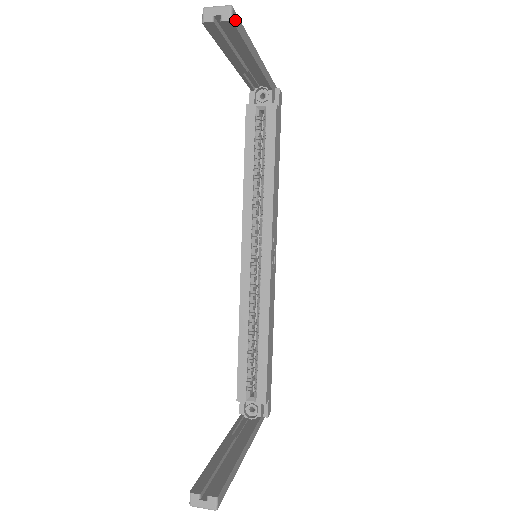
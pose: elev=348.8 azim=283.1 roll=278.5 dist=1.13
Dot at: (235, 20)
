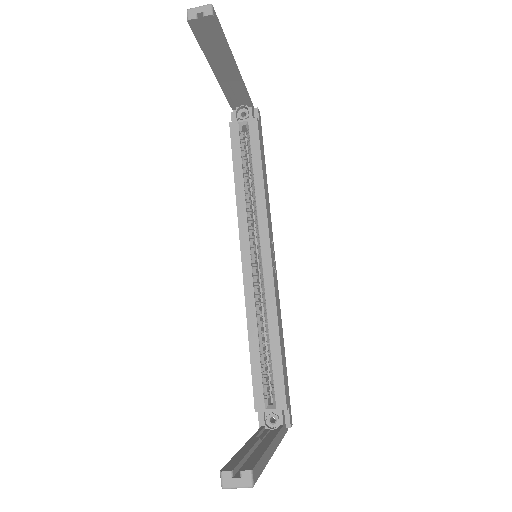
Dot at: (215, 17)
